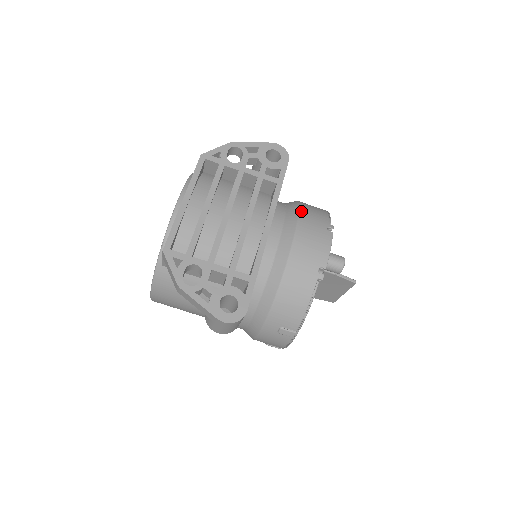
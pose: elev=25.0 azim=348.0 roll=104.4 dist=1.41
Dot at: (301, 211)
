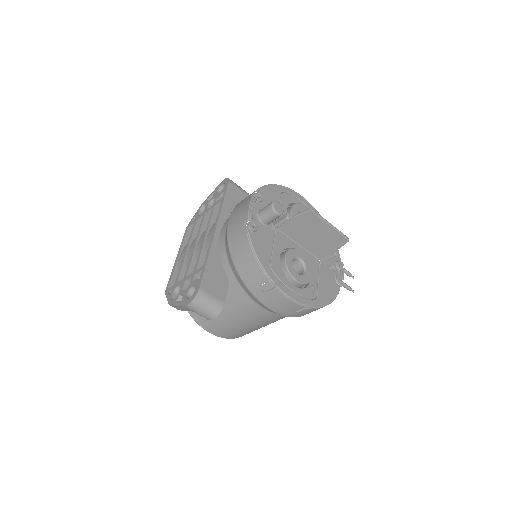
Dot at: occluded
